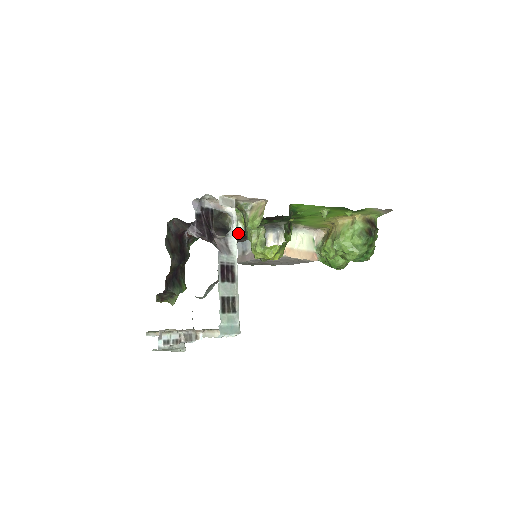
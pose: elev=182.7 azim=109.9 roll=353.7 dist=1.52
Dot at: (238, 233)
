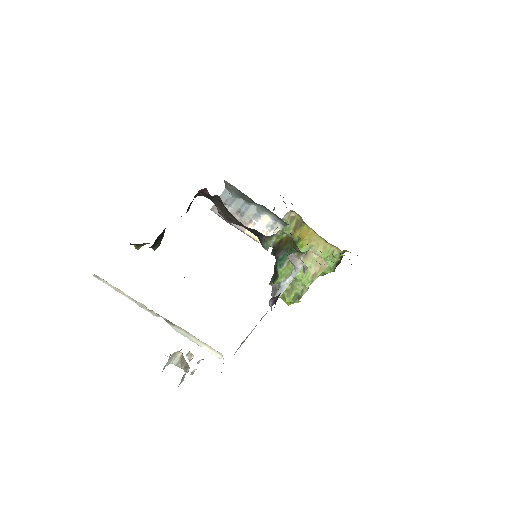
Dot at: (267, 248)
